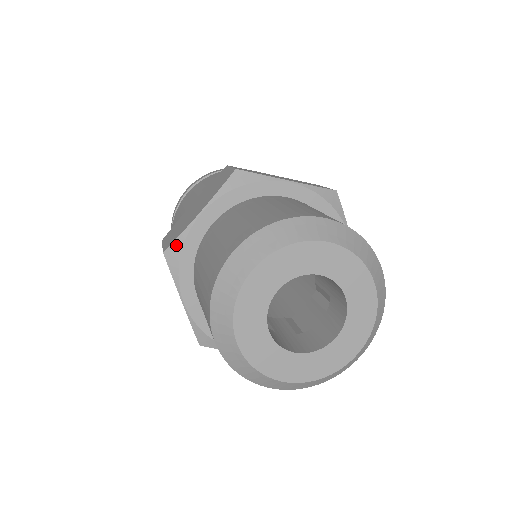
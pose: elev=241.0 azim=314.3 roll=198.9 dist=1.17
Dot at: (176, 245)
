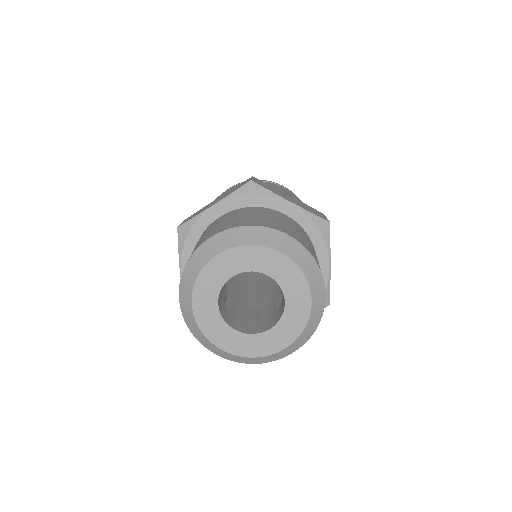
Dot at: occluded
